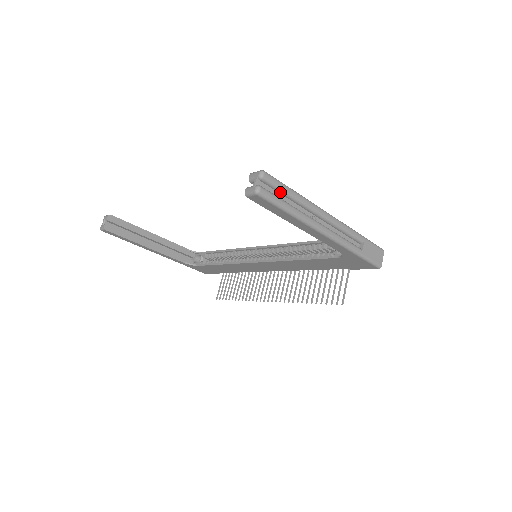
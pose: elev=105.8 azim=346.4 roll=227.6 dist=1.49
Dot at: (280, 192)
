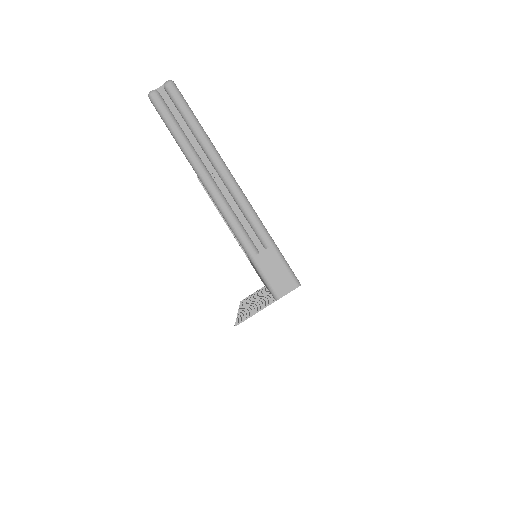
Dot at: (181, 114)
